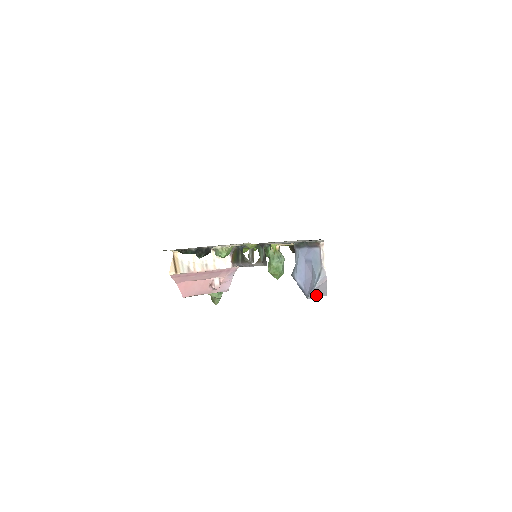
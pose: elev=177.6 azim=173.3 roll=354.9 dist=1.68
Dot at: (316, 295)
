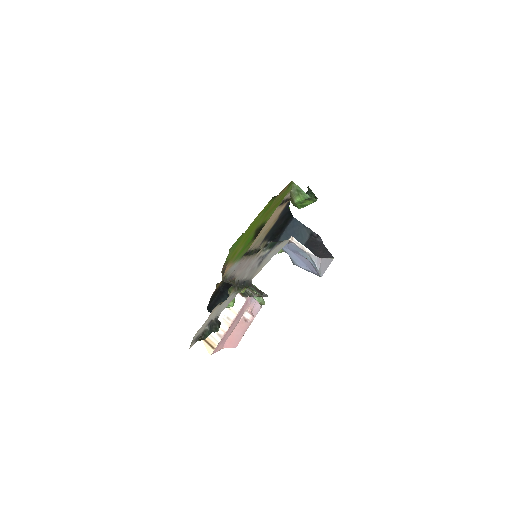
Dot at: (325, 269)
